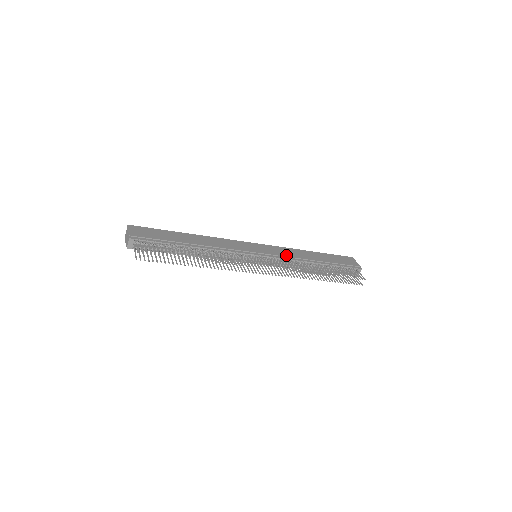
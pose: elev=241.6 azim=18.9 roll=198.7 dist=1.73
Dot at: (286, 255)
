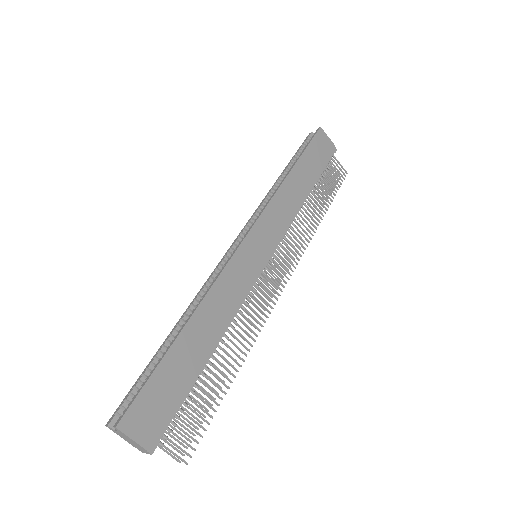
Dot at: (284, 222)
